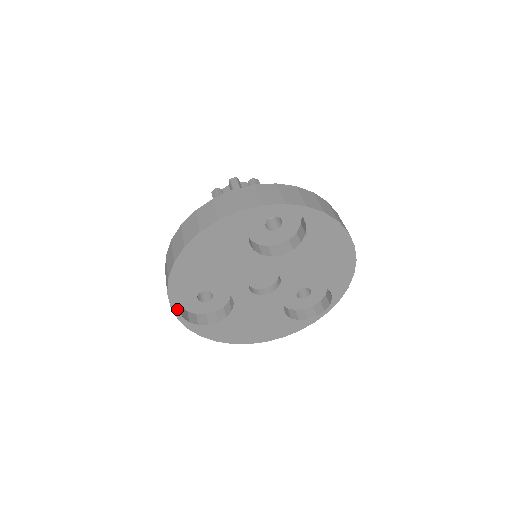
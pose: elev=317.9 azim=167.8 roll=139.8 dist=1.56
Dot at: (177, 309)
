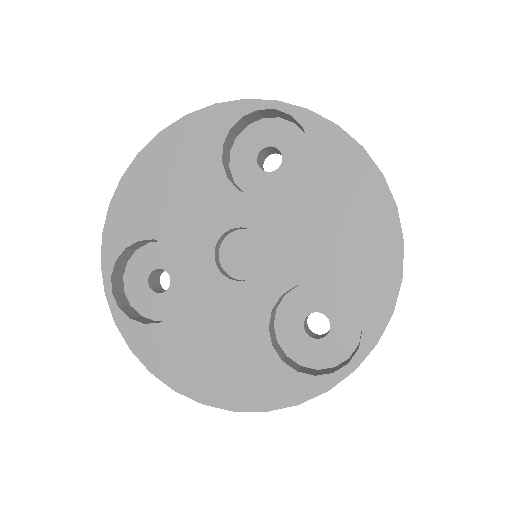
Dot at: (108, 272)
